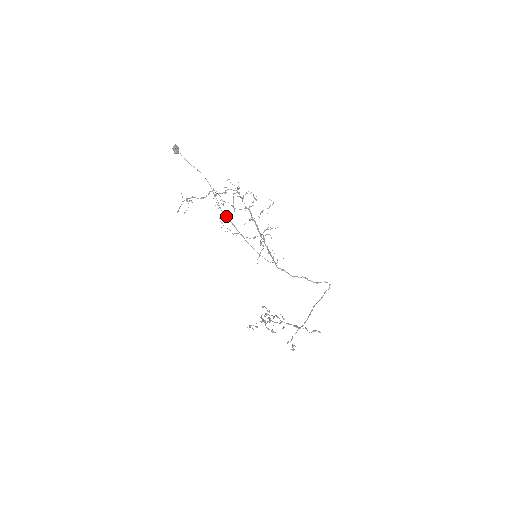
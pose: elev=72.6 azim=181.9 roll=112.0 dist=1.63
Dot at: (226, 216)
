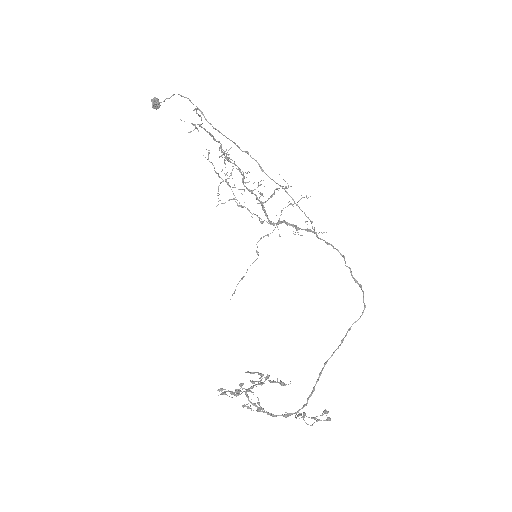
Dot at: (250, 156)
